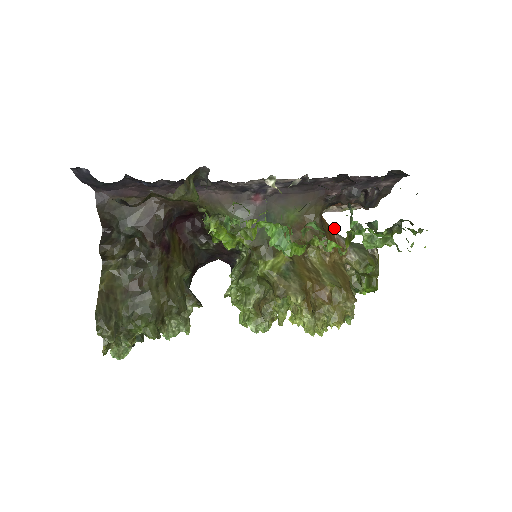
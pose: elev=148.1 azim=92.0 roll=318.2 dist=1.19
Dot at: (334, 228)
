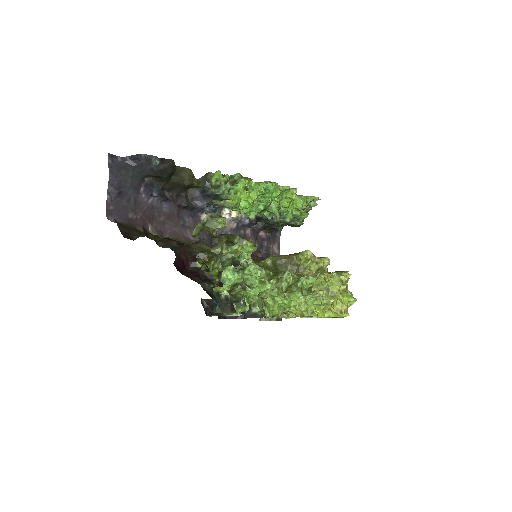
Dot at: (280, 205)
